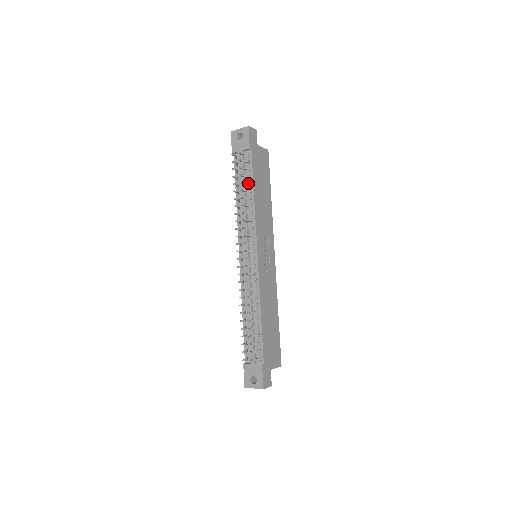
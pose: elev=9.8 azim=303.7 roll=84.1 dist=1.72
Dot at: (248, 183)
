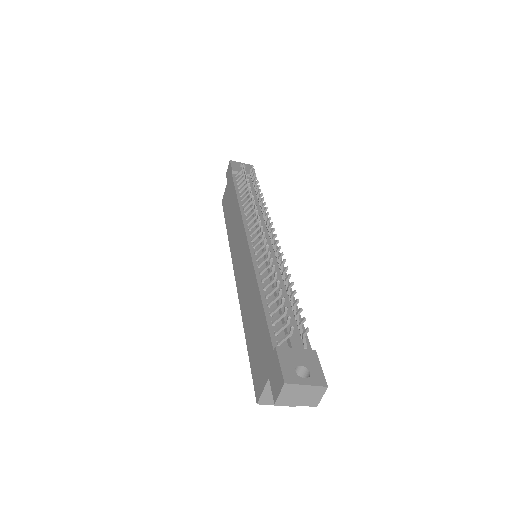
Dot at: occluded
